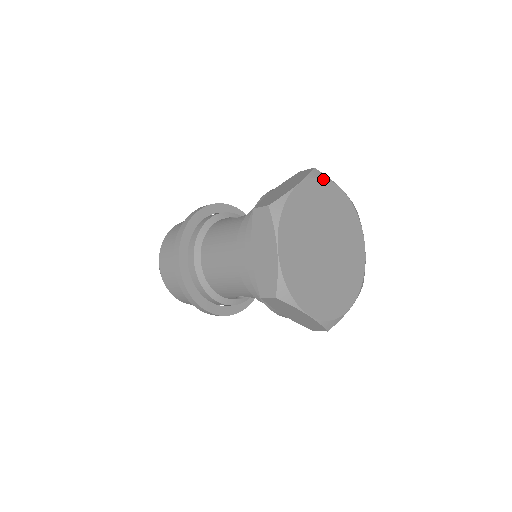
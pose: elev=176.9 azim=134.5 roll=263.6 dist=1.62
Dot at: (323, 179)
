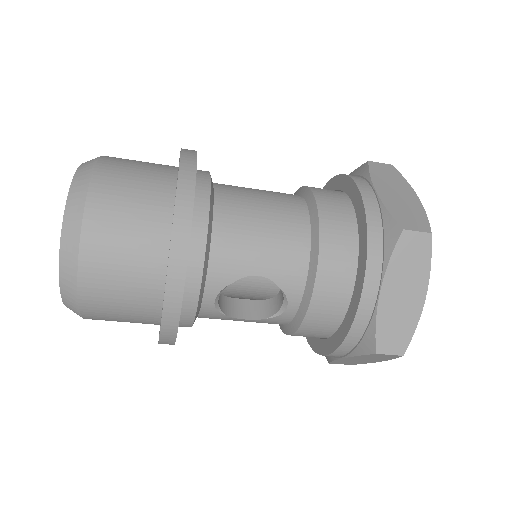
Dot at: occluded
